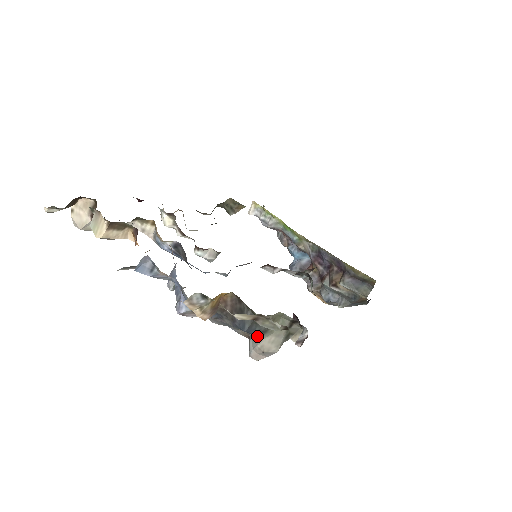
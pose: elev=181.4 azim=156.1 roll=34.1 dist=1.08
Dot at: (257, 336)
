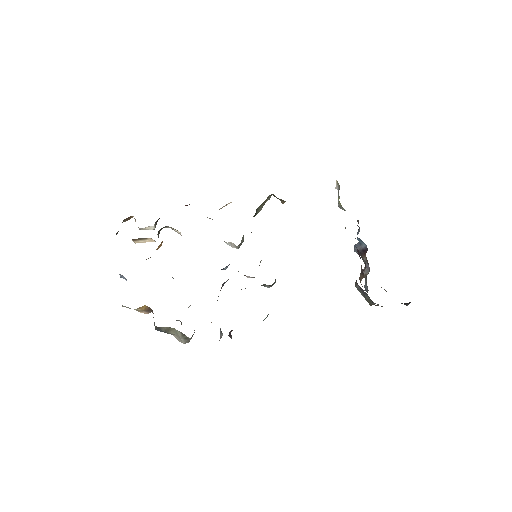
Dot at: (167, 333)
